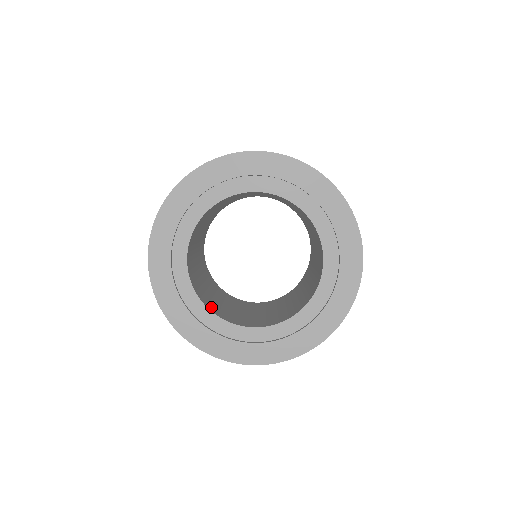
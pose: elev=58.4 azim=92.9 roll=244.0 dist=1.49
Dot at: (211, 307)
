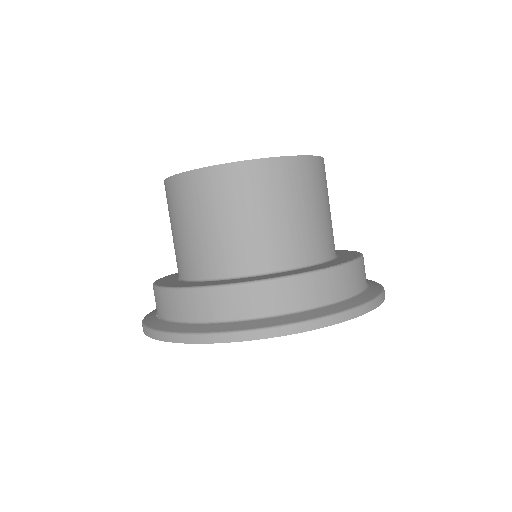
Dot at: occluded
